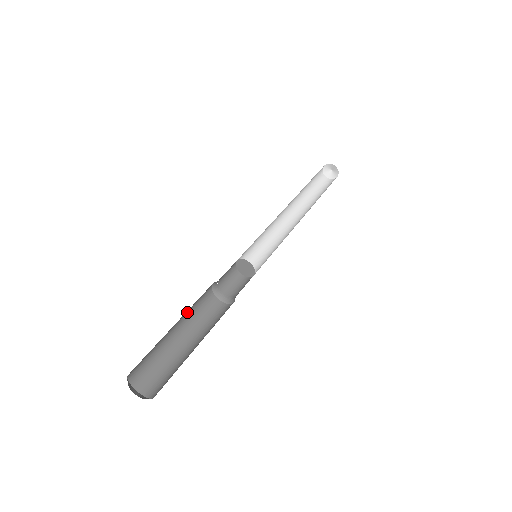
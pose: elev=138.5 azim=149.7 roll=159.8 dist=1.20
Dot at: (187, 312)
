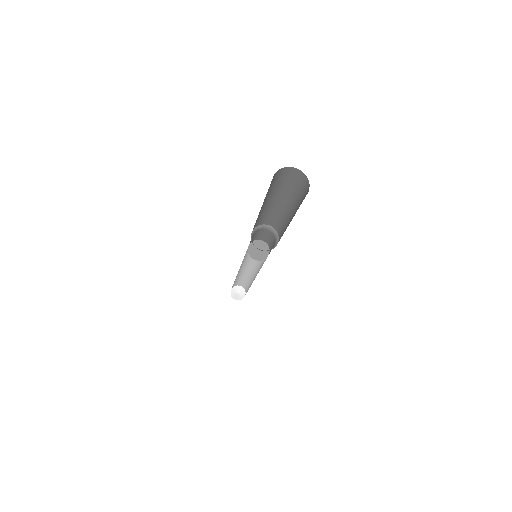
Dot at: occluded
